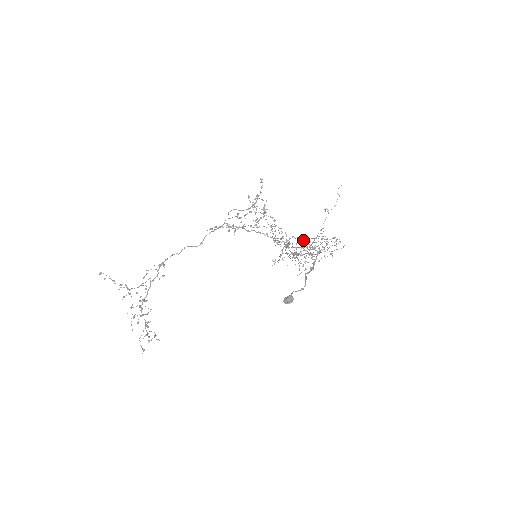
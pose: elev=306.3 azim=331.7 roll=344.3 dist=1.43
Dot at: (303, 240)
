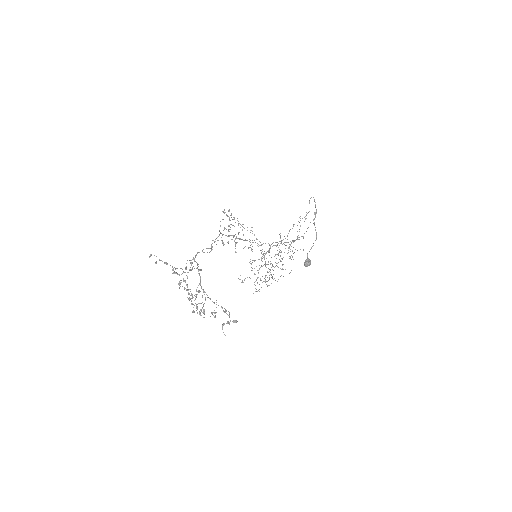
Dot at: (276, 245)
